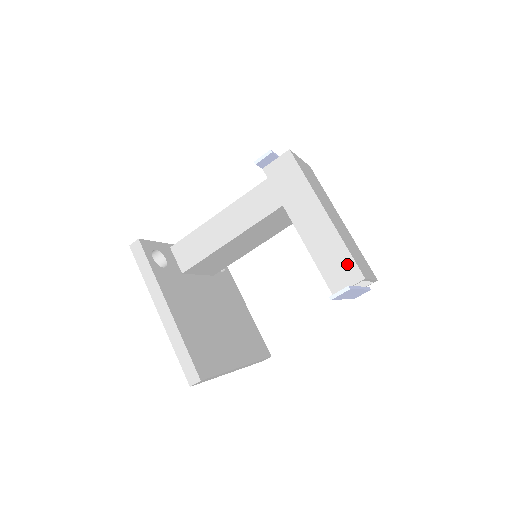
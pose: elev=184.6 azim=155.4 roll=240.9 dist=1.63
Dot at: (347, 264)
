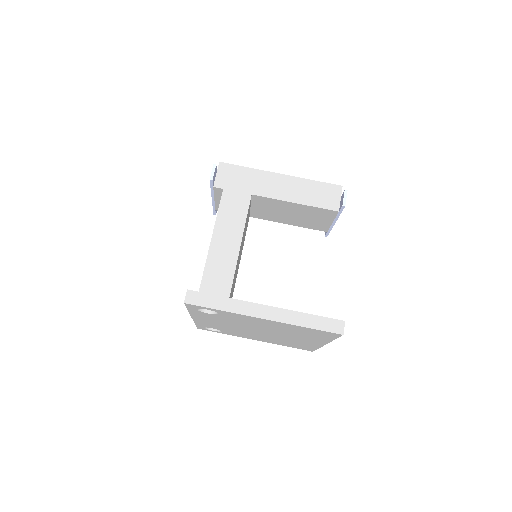
Dot at: (325, 188)
